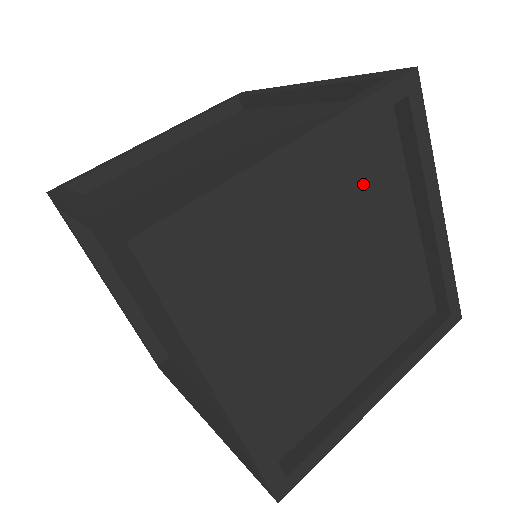
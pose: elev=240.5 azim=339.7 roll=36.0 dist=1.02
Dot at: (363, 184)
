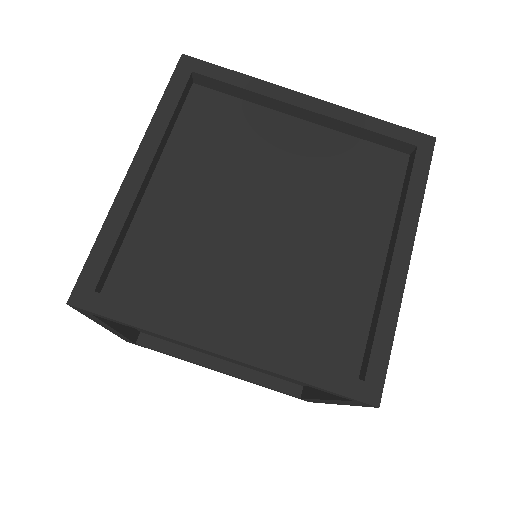
Dot at: occluded
